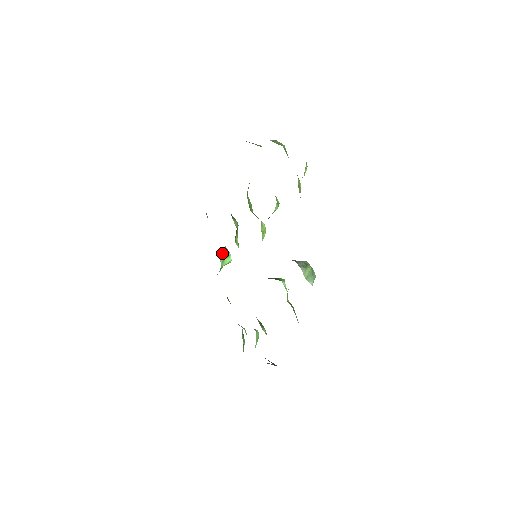
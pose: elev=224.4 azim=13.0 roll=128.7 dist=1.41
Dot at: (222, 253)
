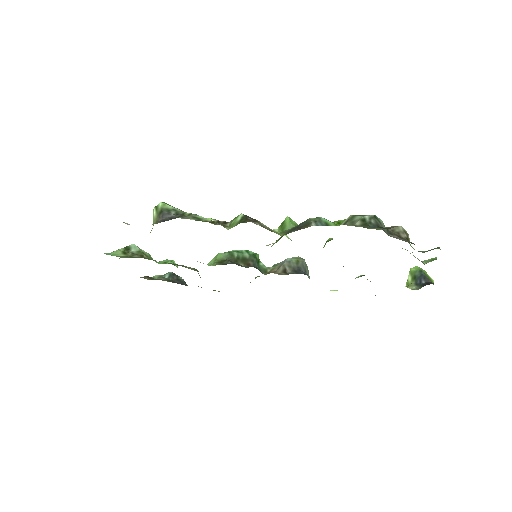
Dot at: occluded
